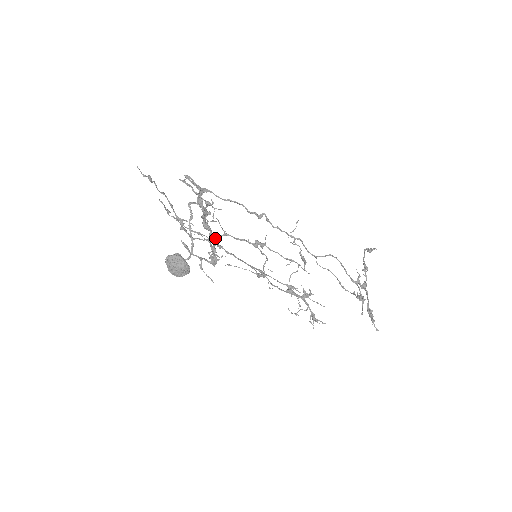
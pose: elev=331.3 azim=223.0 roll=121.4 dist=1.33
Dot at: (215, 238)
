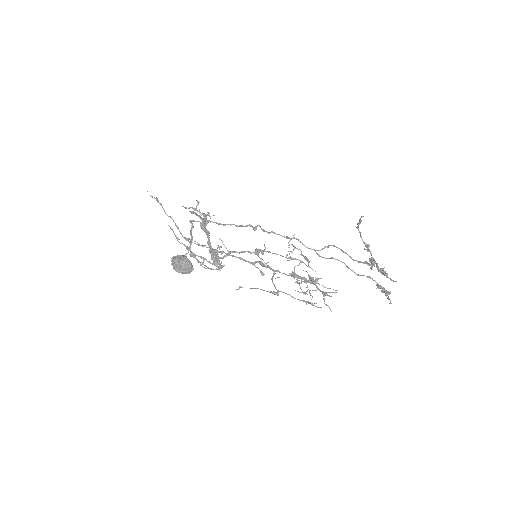
Dot at: (224, 265)
